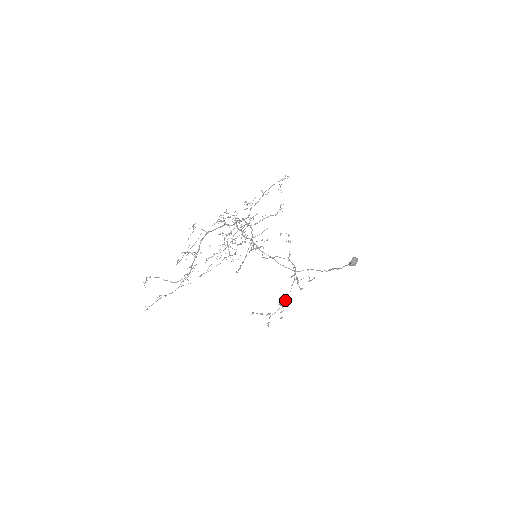
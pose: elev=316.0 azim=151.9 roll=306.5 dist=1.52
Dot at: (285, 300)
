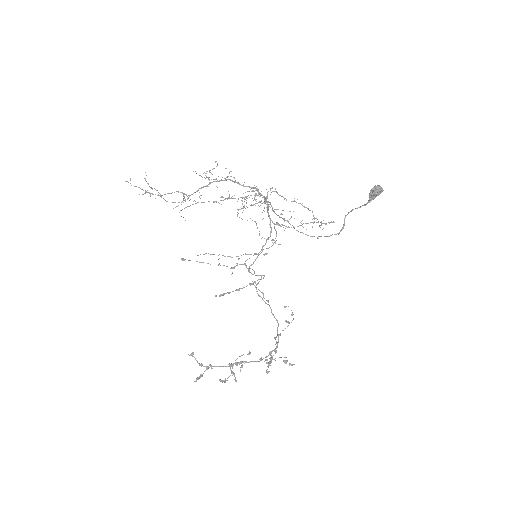
Dot at: (242, 362)
